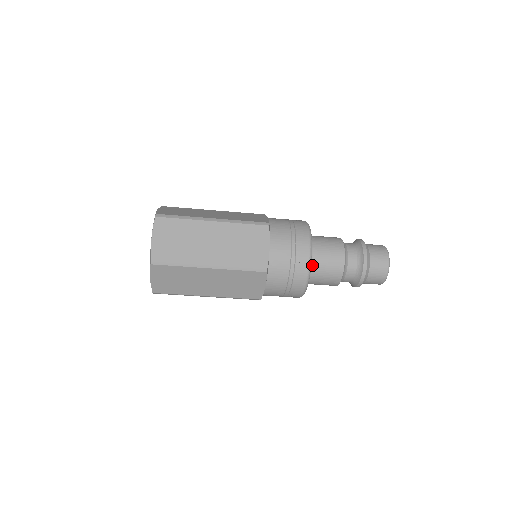
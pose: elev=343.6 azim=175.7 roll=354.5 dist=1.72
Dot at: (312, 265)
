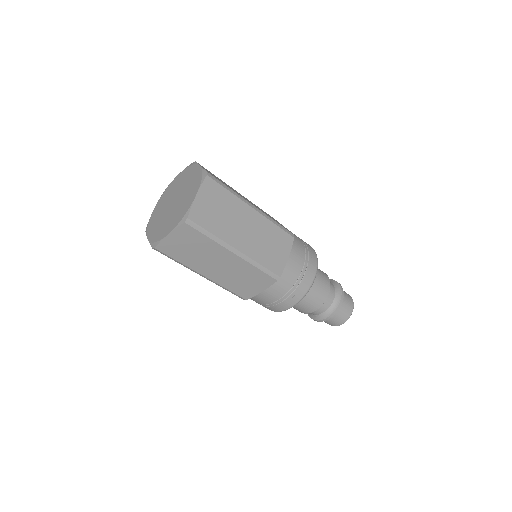
Dot at: occluded
